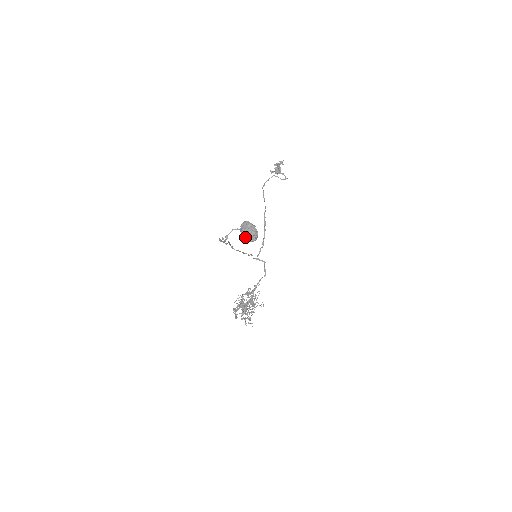
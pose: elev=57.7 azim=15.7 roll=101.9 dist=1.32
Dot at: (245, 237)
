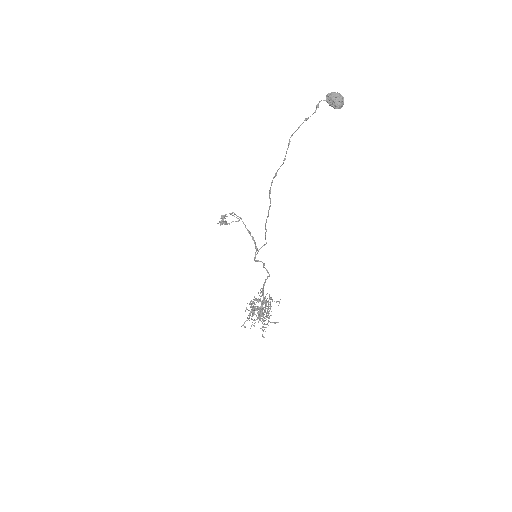
Dot at: (335, 101)
